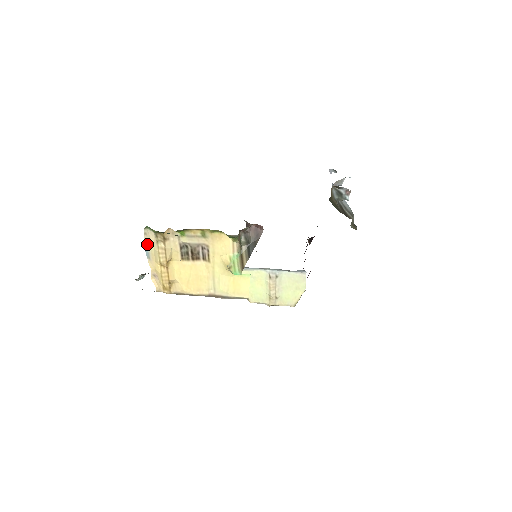
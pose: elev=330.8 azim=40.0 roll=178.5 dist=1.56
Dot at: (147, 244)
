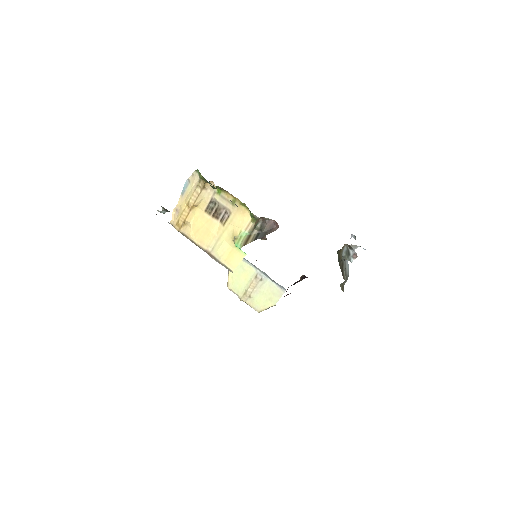
Dot at: (188, 183)
